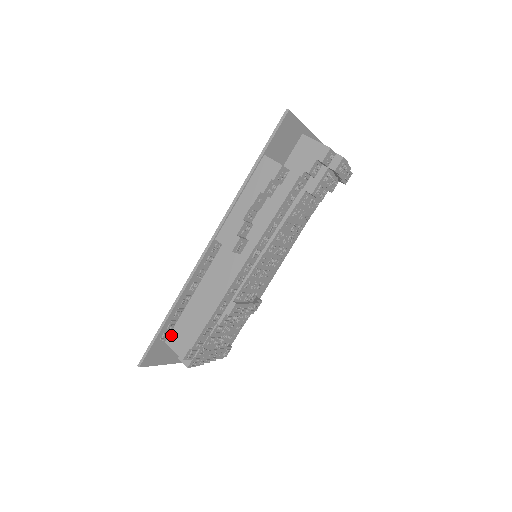
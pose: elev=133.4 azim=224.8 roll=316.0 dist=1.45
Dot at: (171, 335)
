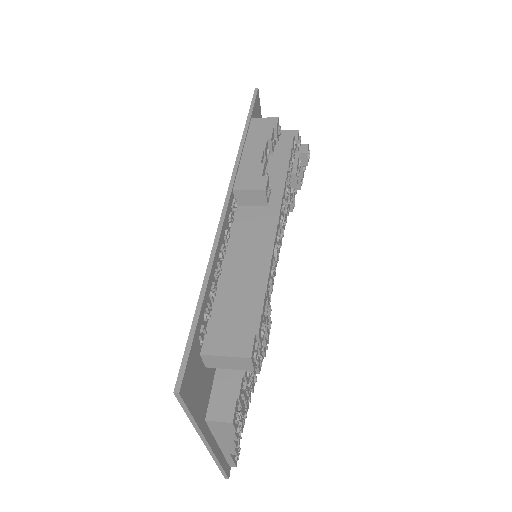
Dot at: (208, 337)
